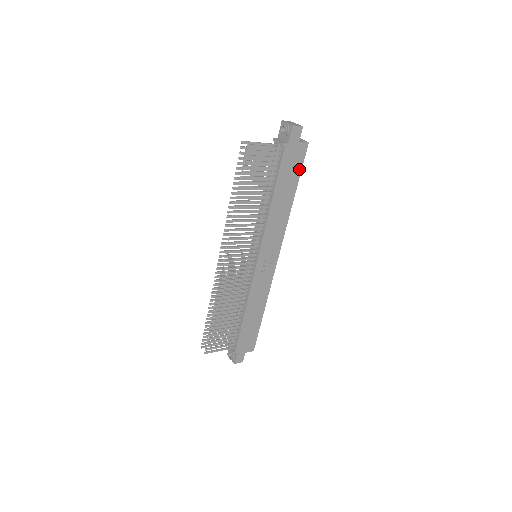
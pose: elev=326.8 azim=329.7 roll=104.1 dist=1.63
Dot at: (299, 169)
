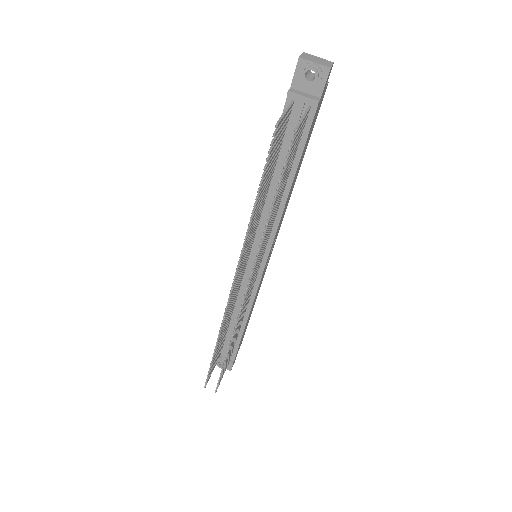
Dot at: (313, 125)
